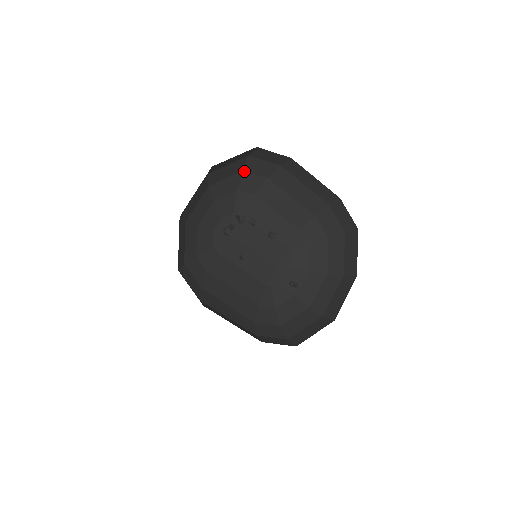
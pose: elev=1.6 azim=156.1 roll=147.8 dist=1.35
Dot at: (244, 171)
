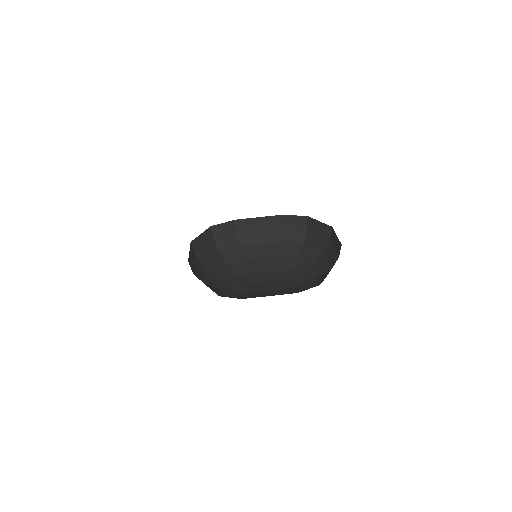
Dot at: (221, 252)
